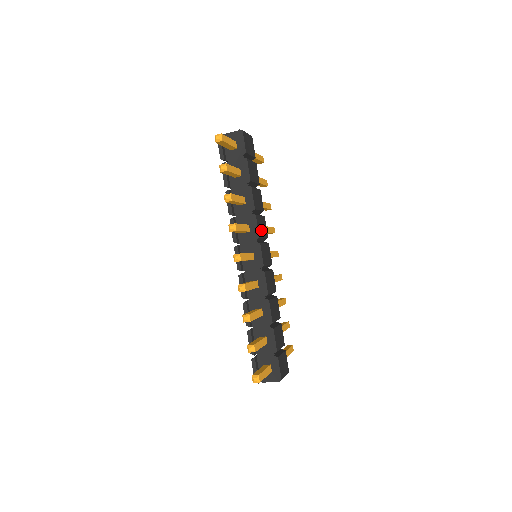
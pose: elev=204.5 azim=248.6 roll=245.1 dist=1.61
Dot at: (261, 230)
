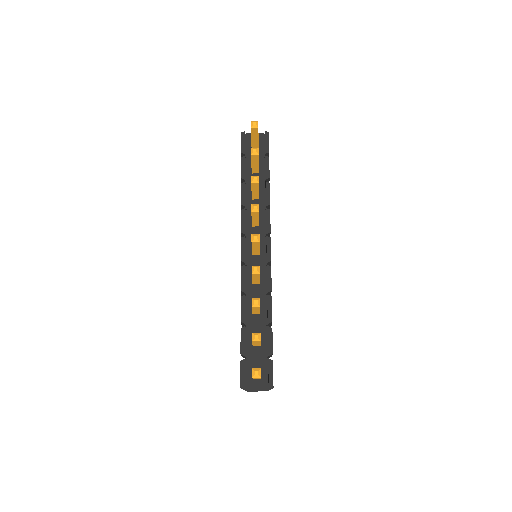
Dot at: occluded
